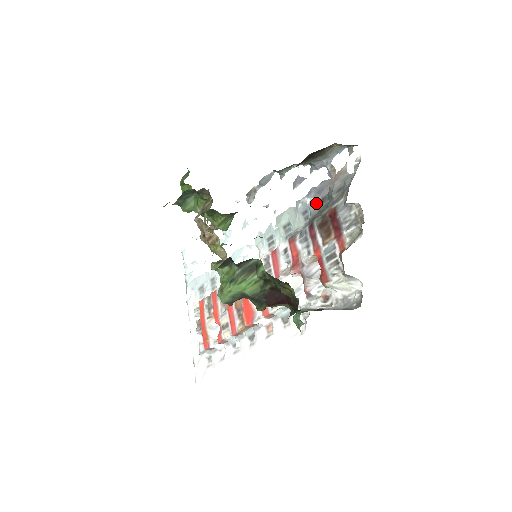
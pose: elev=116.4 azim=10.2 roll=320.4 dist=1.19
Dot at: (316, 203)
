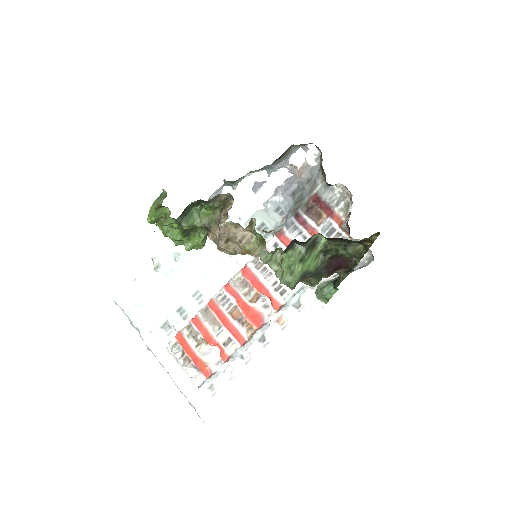
Dot at: (287, 198)
